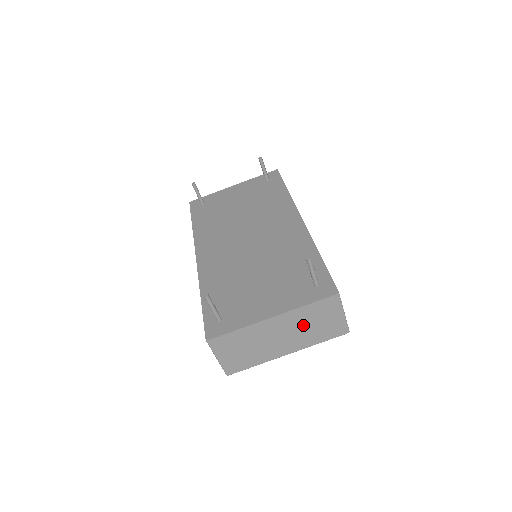
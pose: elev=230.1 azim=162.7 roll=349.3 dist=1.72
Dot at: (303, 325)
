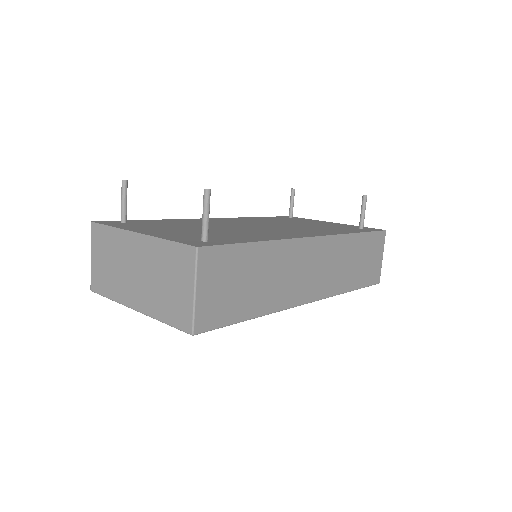
Dot at: (156, 272)
